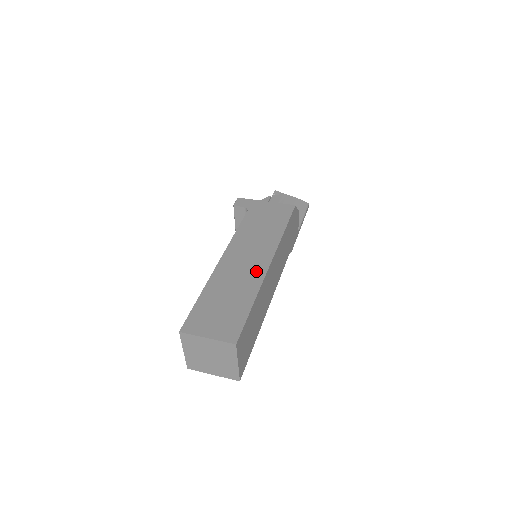
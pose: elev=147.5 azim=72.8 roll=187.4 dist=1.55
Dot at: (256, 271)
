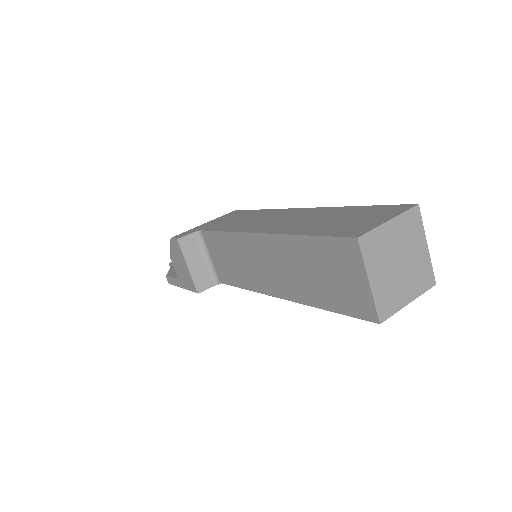
Dot at: (306, 212)
